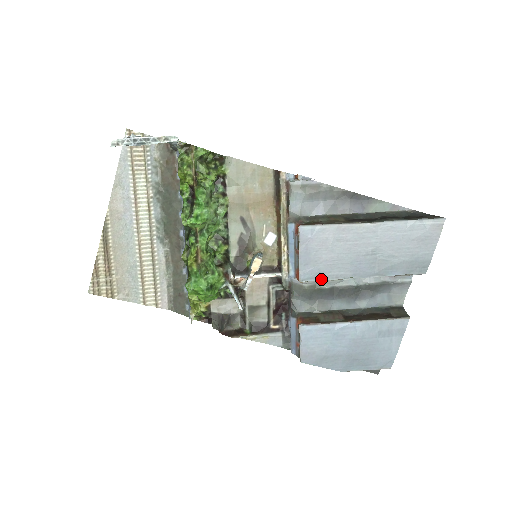
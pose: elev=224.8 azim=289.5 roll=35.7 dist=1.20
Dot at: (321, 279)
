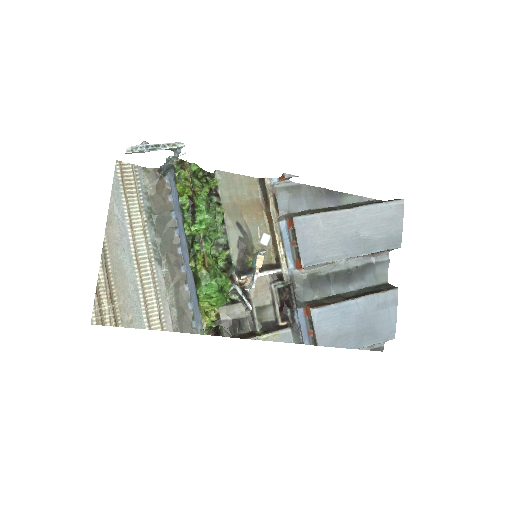
Dot at: (320, 263)
